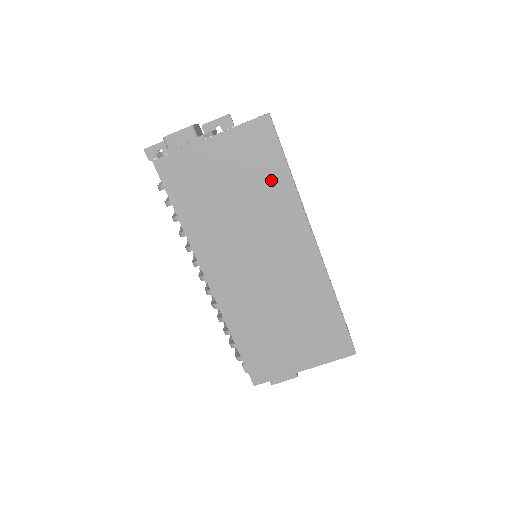
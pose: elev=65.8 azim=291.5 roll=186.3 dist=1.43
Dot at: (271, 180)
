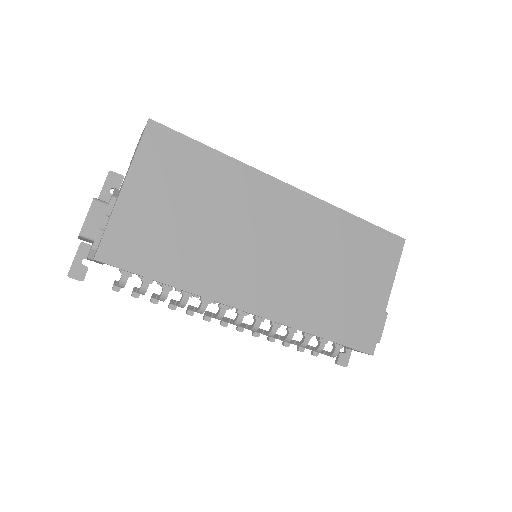
Dot at: (208, 171)
